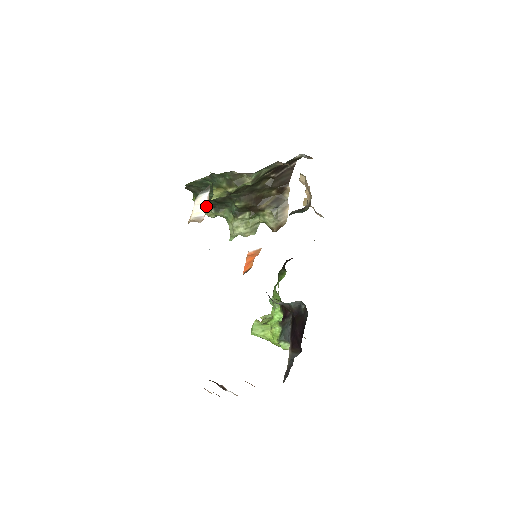
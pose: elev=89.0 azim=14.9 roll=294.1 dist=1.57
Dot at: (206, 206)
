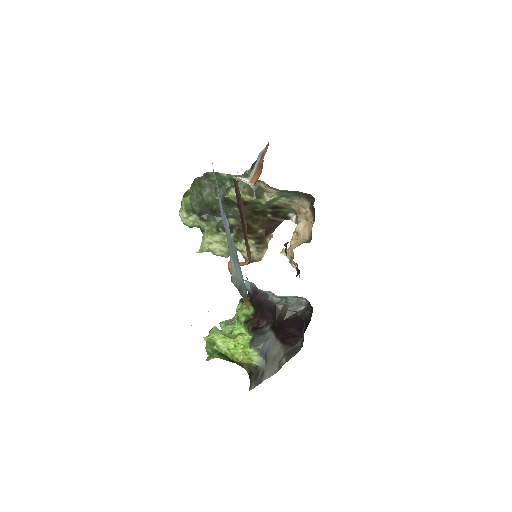
Dot at: (249, 183)
